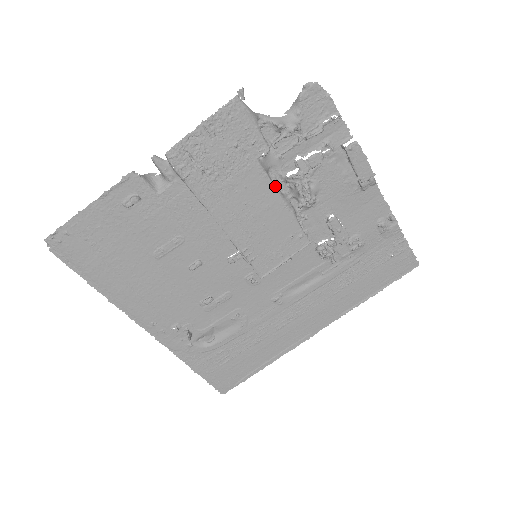
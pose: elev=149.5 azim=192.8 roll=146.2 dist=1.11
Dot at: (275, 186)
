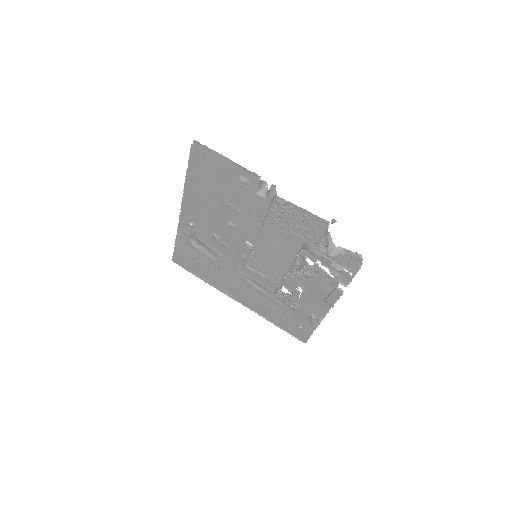
Dot at: (297, 256)
